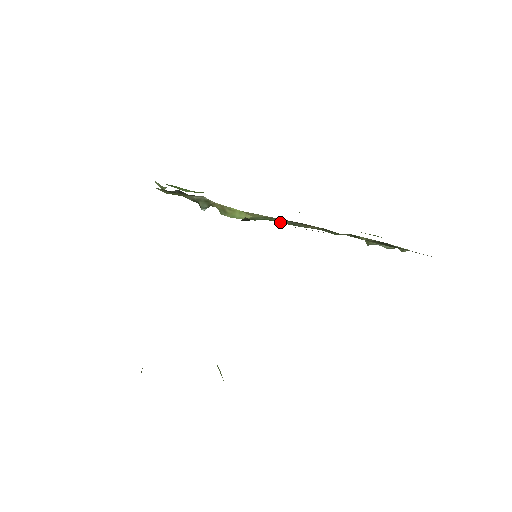
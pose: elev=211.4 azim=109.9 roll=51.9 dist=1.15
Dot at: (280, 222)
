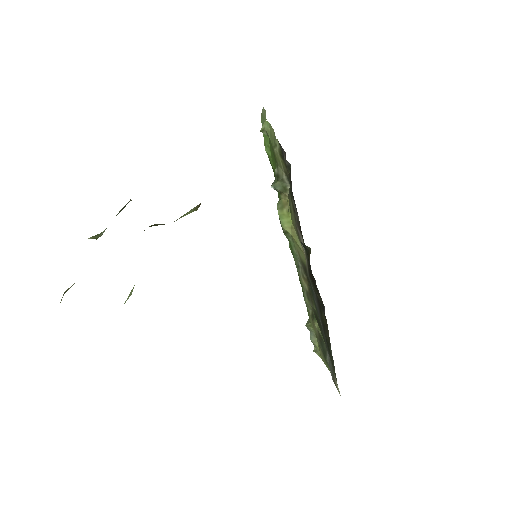
Dot at: (294, 255)
